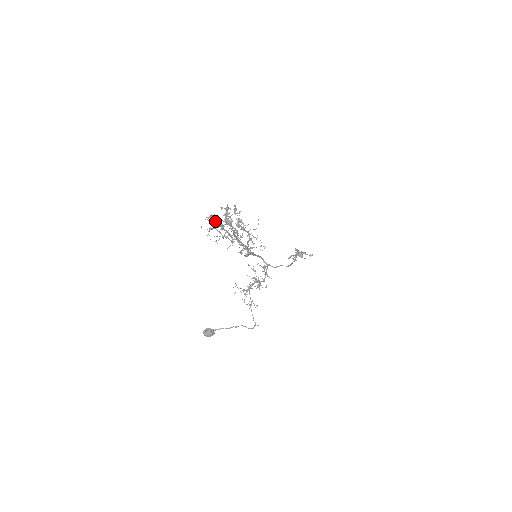
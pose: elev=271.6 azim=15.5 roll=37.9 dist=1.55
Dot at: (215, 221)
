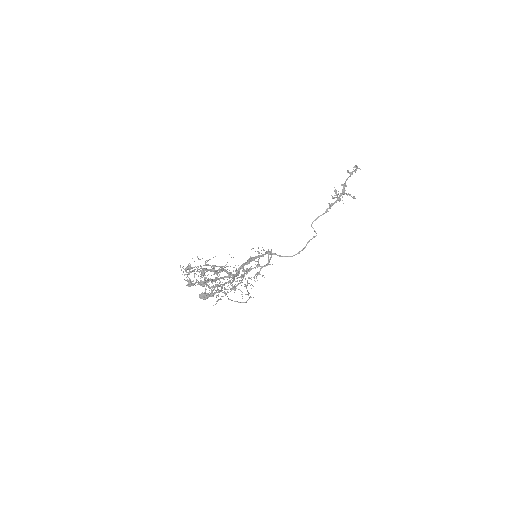
Dot at: (189, 282)
